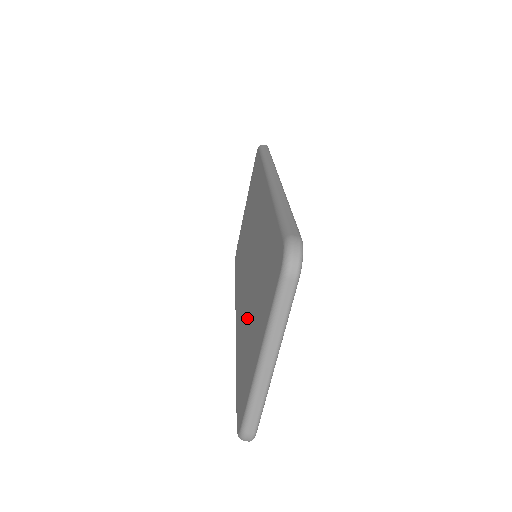
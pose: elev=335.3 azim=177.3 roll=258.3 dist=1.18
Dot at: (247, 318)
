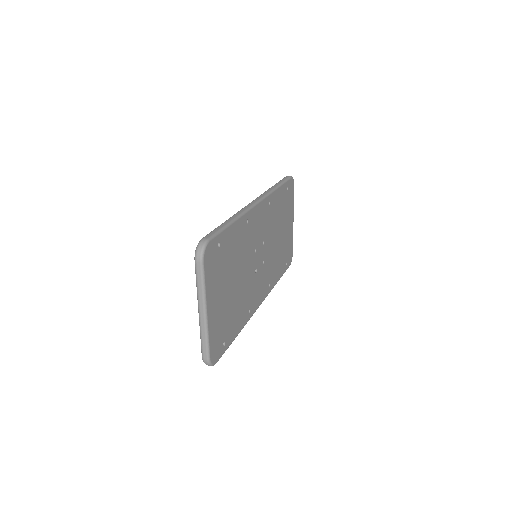
Dot at: occluded
